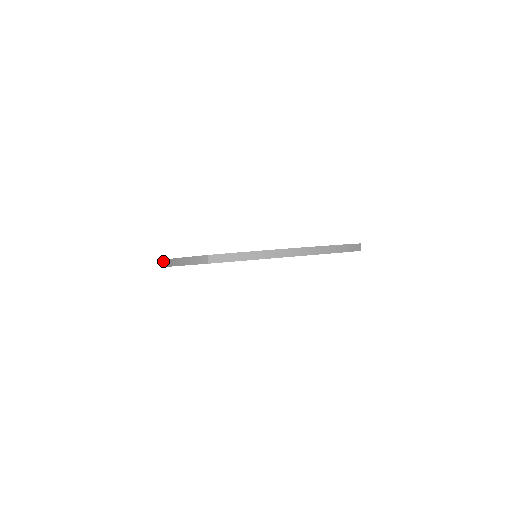
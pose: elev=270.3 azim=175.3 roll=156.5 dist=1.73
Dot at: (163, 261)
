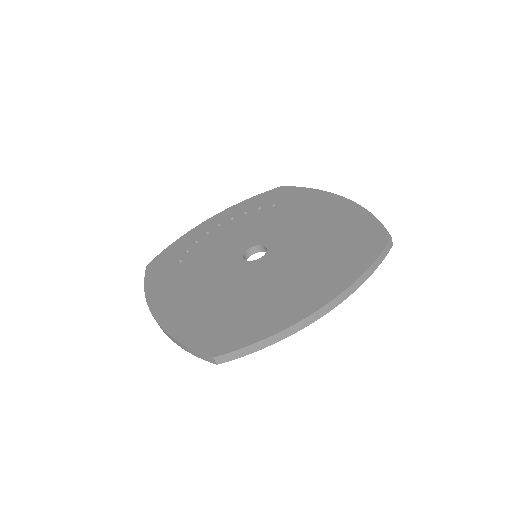
Dot at: (149, 309)
